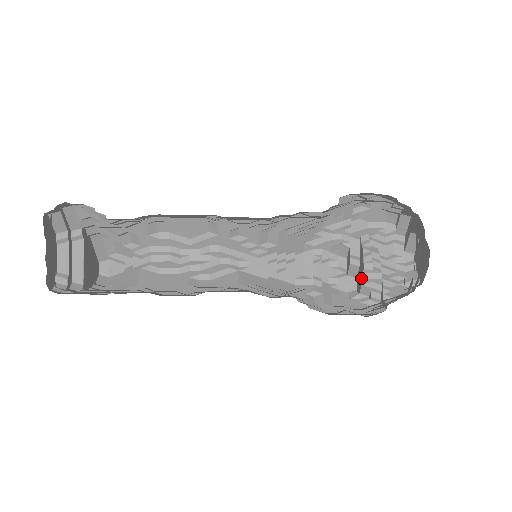
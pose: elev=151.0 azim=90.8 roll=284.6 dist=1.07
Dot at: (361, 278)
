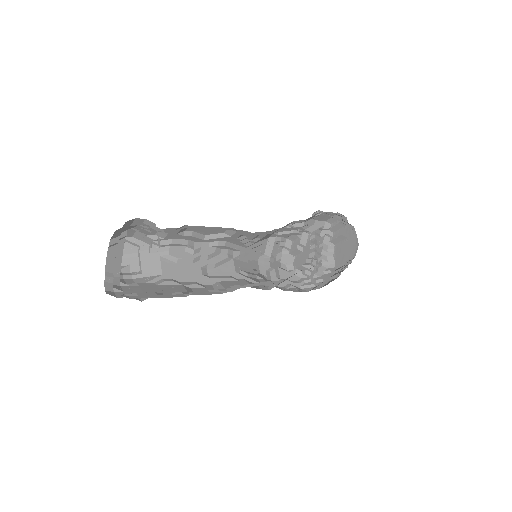
Dot at: (303, 261)
